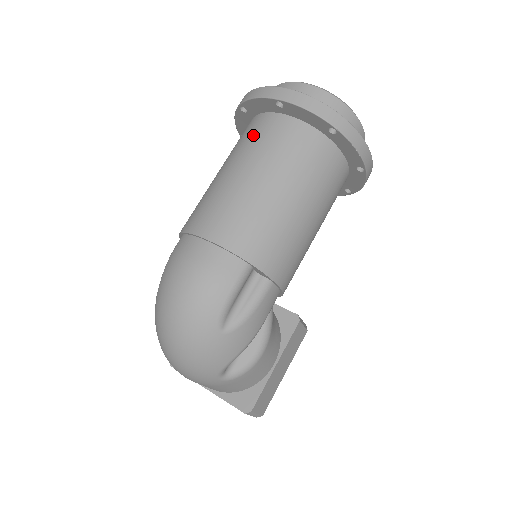
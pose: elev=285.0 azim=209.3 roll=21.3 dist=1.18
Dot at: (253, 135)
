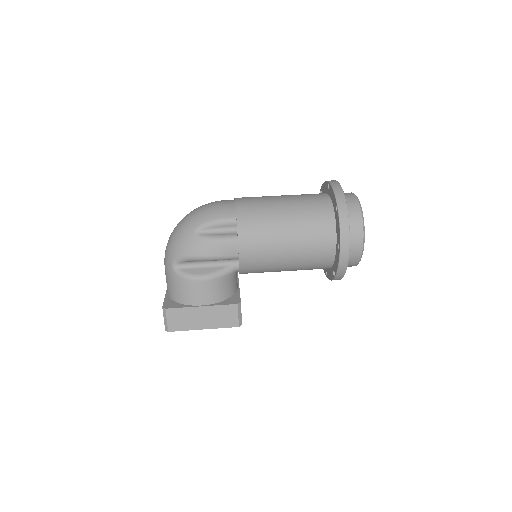
Dot at: occluded
